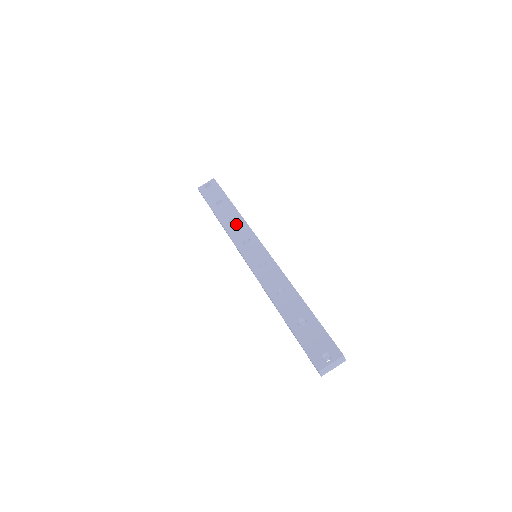
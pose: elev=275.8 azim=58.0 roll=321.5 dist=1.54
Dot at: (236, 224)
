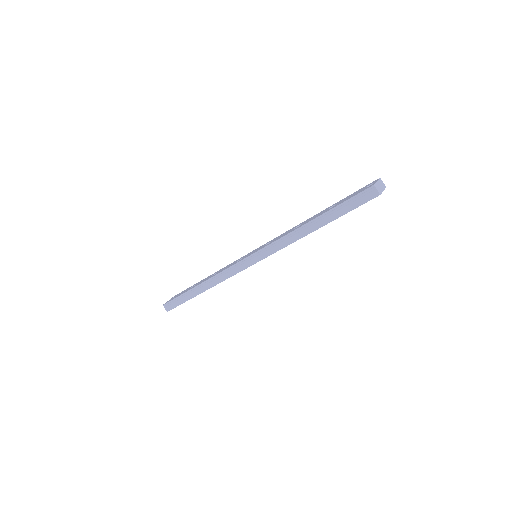
Dot at: (221, 270)
